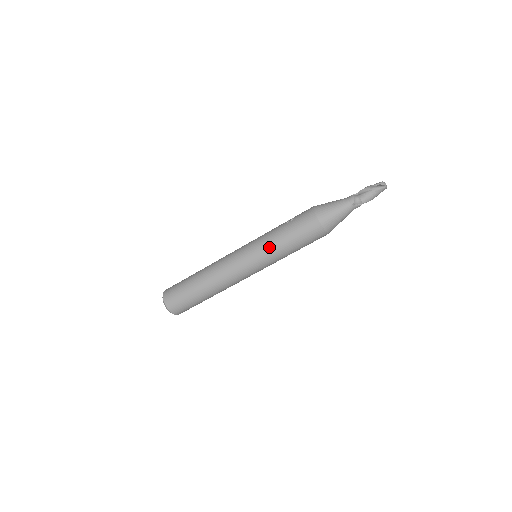
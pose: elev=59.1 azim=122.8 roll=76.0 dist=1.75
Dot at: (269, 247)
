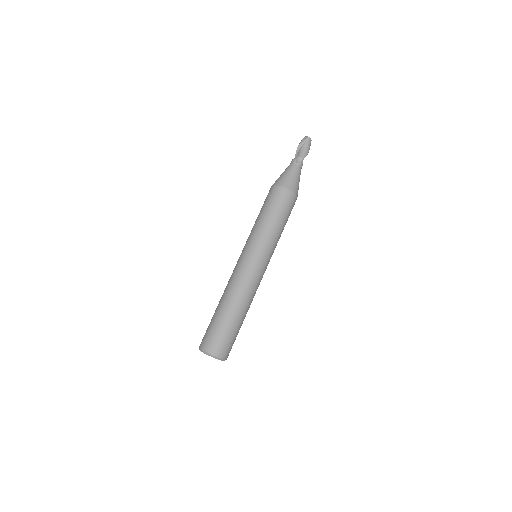
Dot at: (259, 233)
